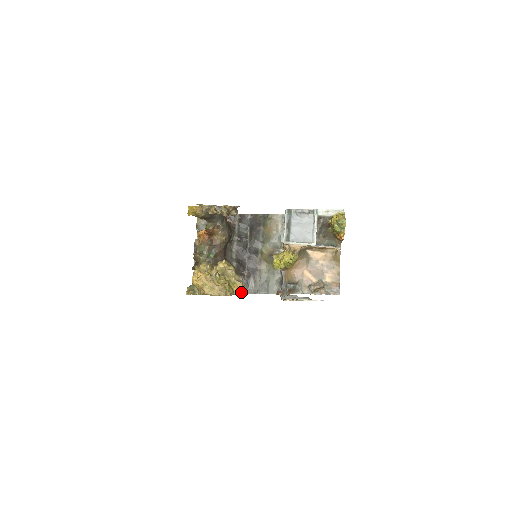
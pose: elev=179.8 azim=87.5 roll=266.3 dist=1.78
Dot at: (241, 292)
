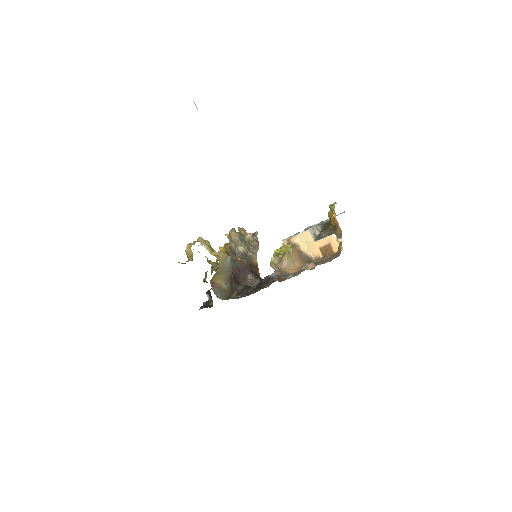
Dot at: occluded
